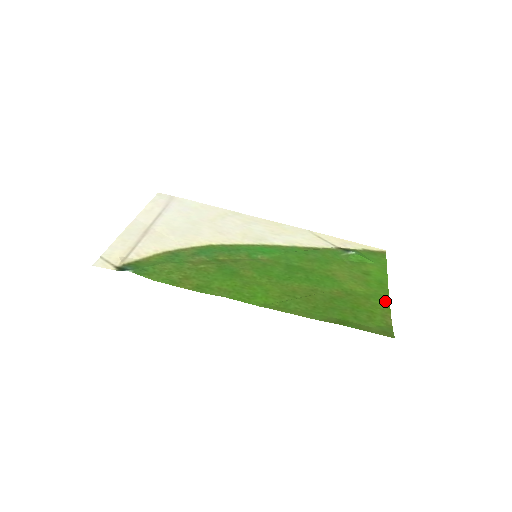
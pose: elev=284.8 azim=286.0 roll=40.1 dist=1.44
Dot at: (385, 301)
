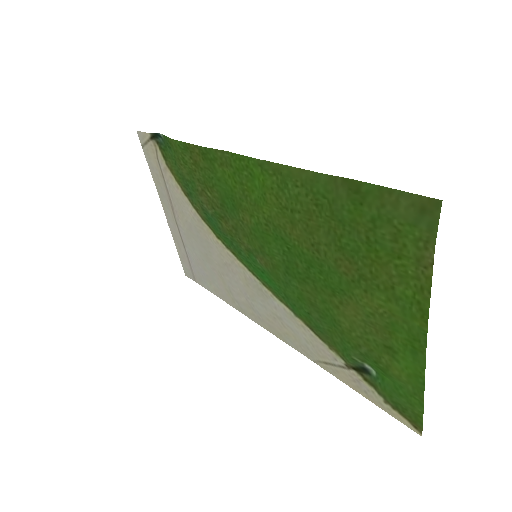
Dot at: (421, 306)
